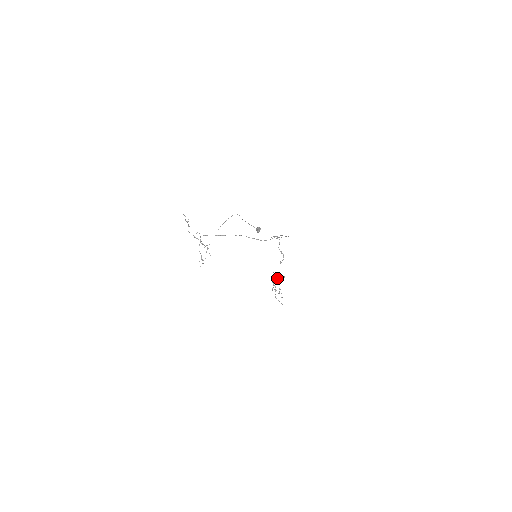
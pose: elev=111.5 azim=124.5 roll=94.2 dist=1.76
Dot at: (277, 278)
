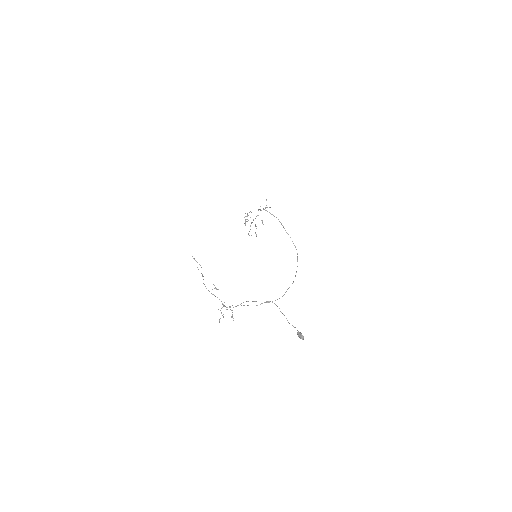
Dot at: (253, 219)
